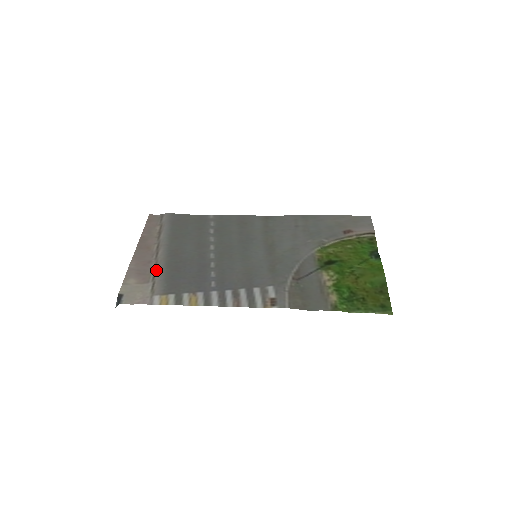
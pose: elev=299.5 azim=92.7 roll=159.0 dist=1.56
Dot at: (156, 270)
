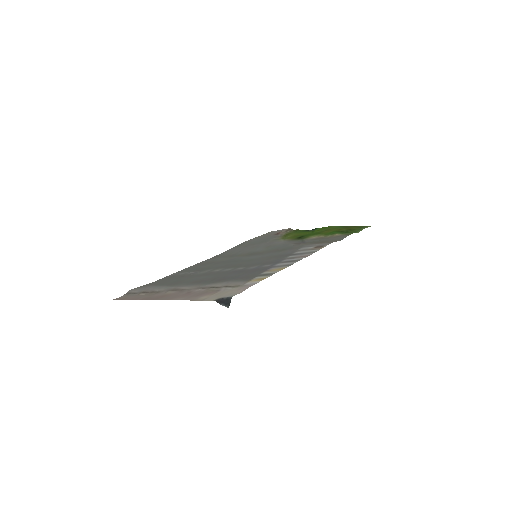
Dot at: (208, 287)
